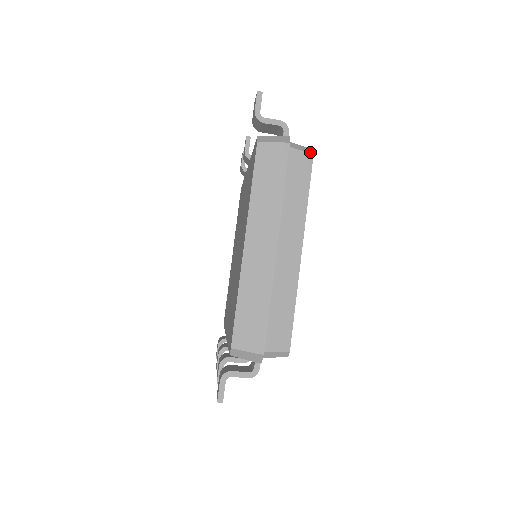
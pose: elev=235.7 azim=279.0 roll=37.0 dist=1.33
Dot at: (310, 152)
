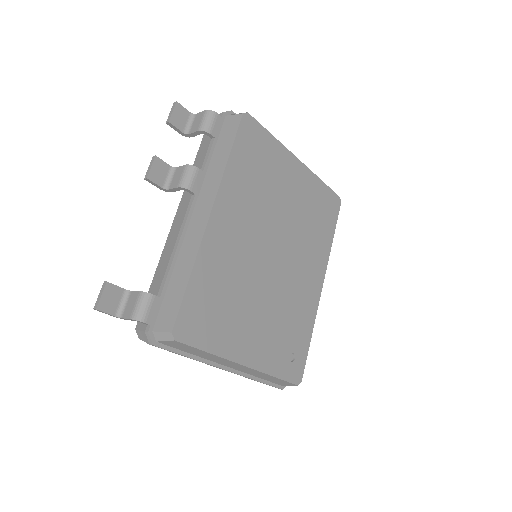
Dot at: (171, 339)
